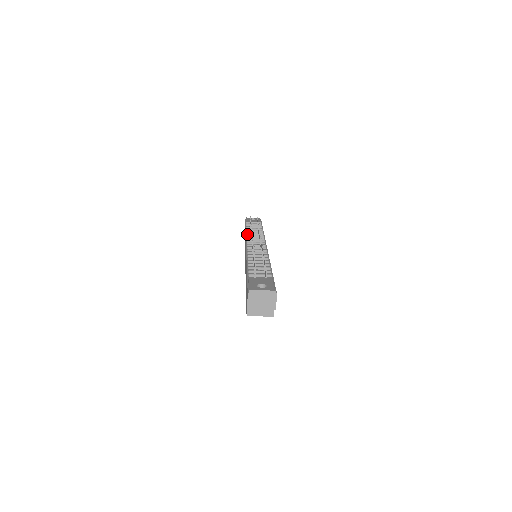
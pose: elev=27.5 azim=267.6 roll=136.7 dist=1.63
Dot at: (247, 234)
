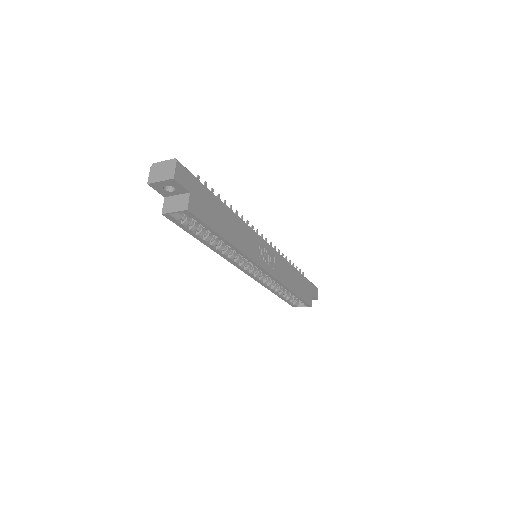
Dot at: occluded
